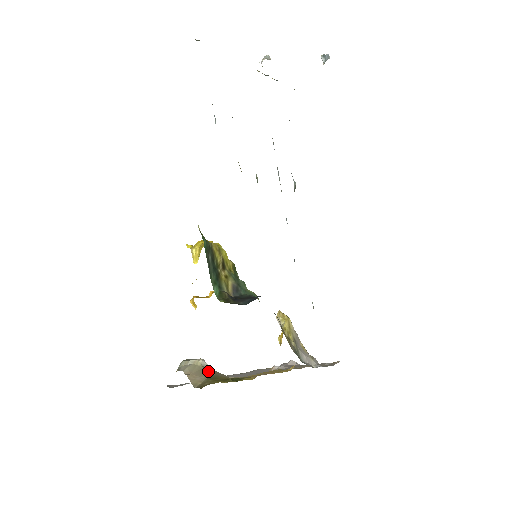
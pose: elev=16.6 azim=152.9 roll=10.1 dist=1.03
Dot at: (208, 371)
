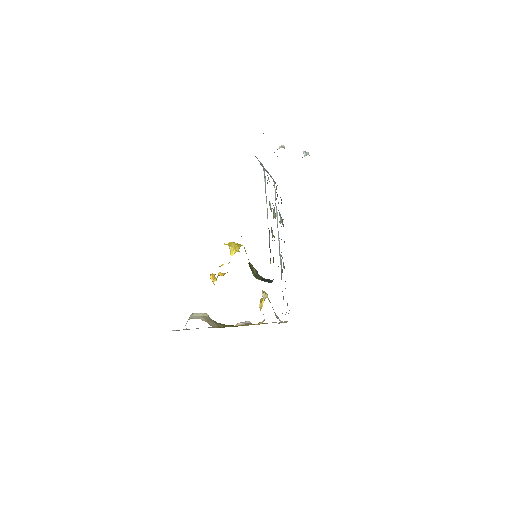
Dot at: occluded
